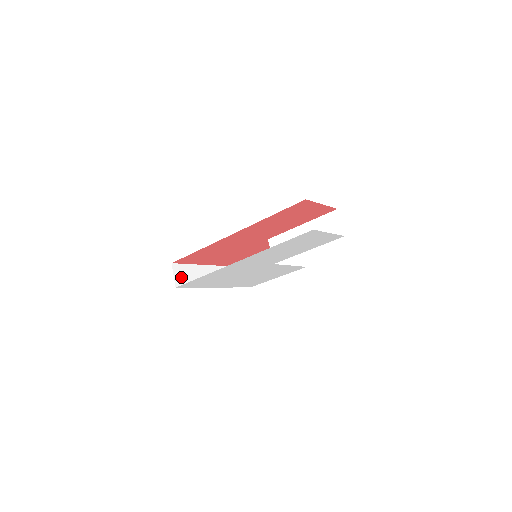
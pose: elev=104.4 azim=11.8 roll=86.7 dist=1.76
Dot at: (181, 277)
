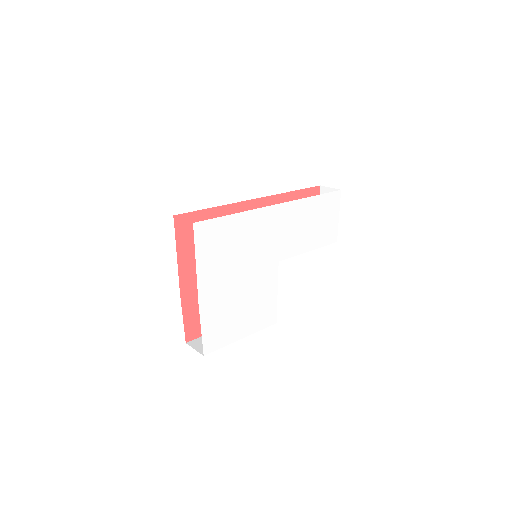
Dot at: occluded
